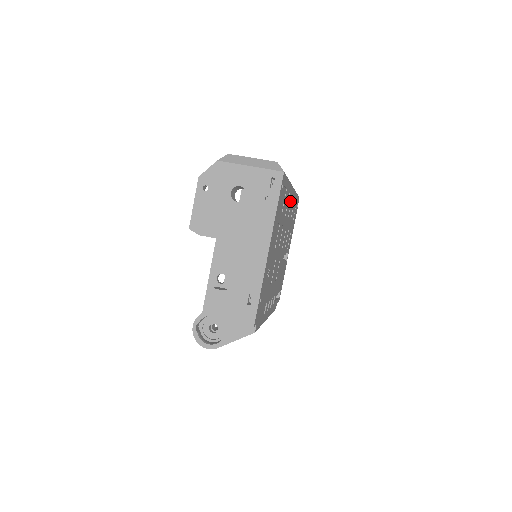
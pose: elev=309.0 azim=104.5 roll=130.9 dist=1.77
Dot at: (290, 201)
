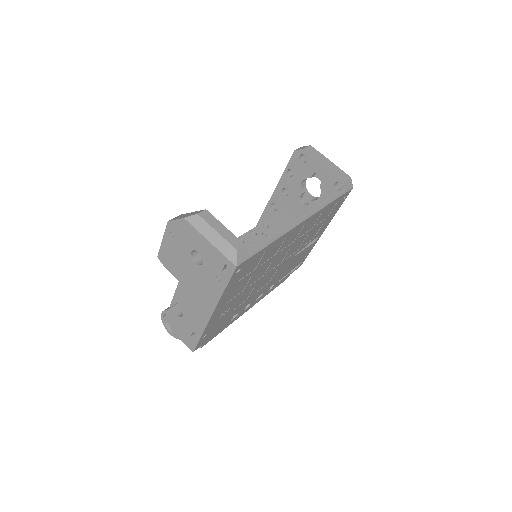
Dot at: (298, 230)
